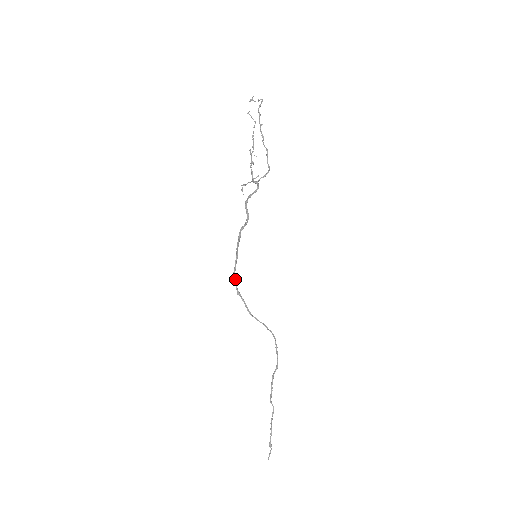
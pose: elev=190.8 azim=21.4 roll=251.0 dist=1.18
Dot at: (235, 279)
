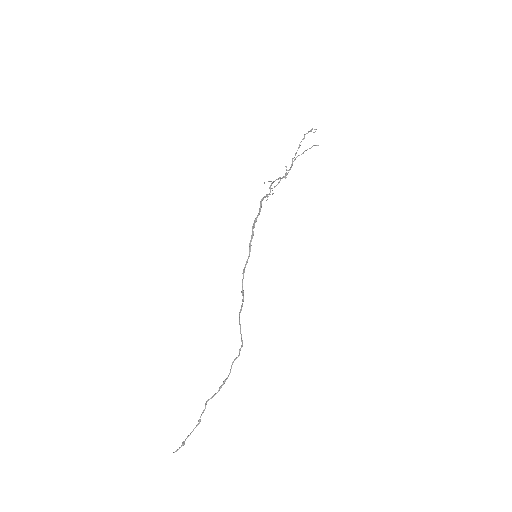
Dot at: (243, 276)
